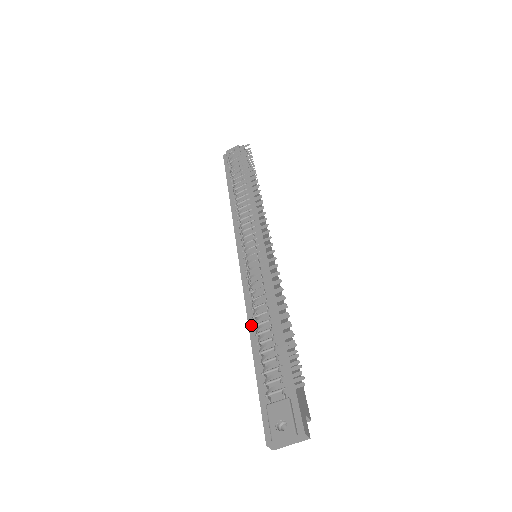
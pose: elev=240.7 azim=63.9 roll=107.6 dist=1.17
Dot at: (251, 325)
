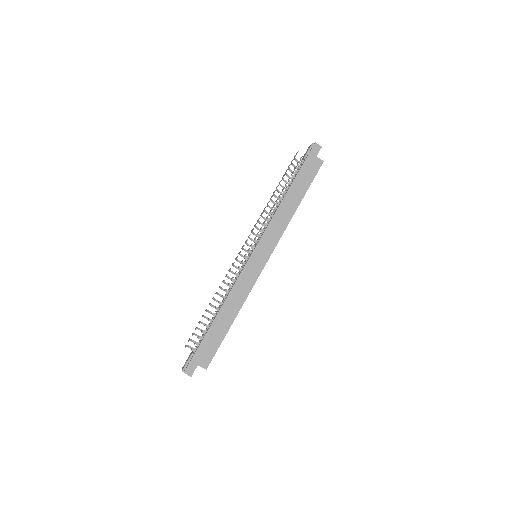
Dot at: (220, 305)
